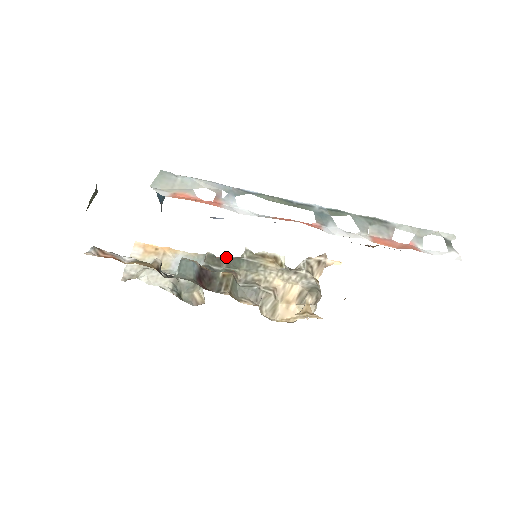
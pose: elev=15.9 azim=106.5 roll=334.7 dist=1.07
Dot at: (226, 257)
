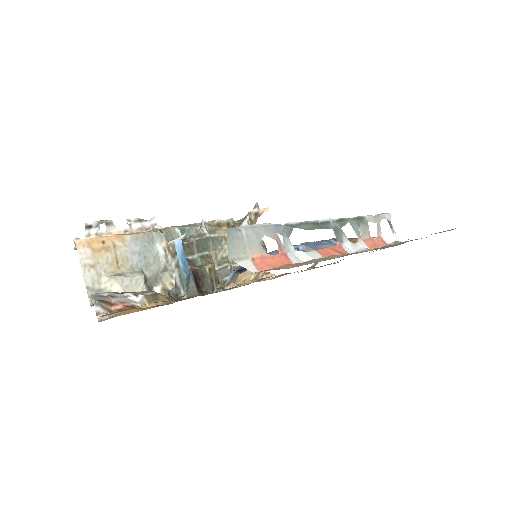
Dot at: (193, 240)
